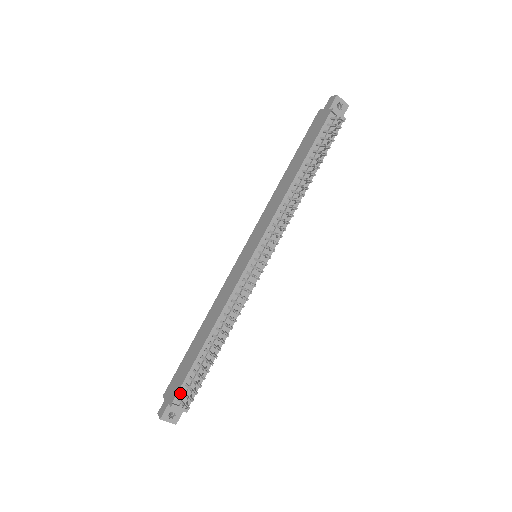
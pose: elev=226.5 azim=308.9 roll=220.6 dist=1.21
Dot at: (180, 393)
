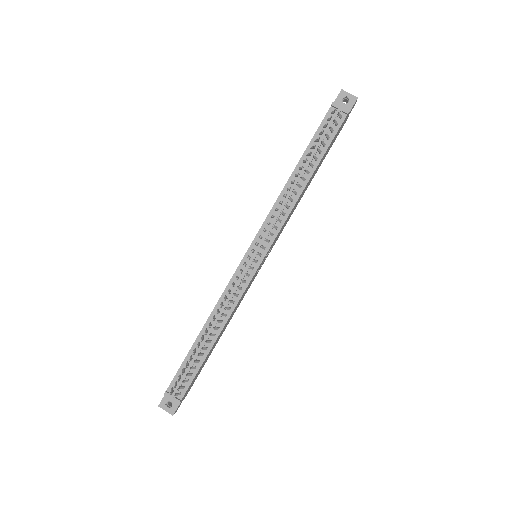
Dot at: (174, 383)
